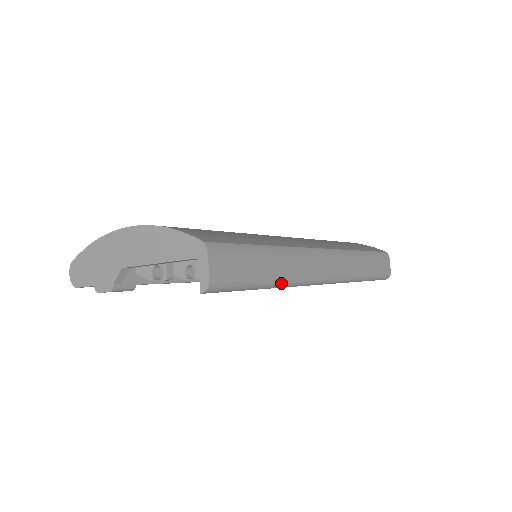
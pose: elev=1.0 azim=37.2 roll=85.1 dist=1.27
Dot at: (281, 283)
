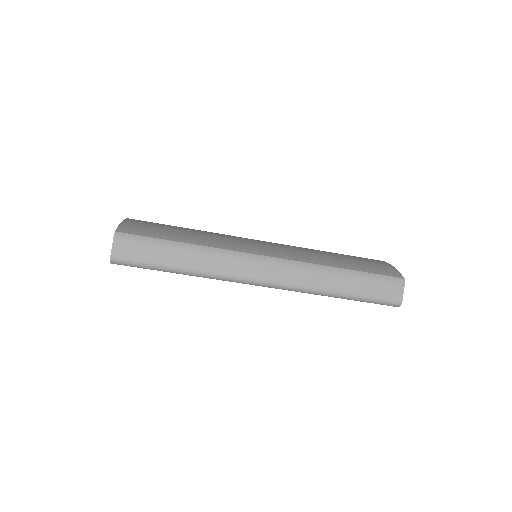
Dot at: (192, 272)
